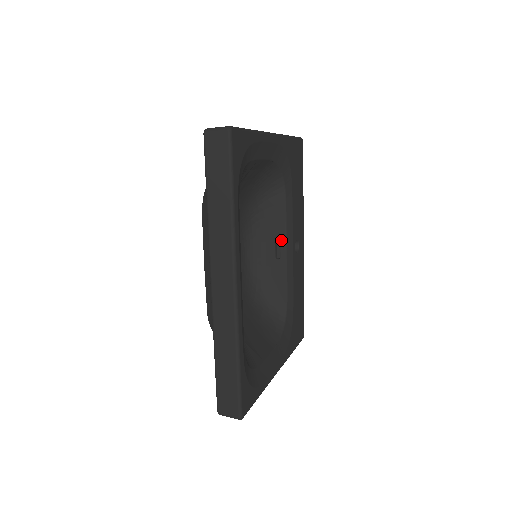
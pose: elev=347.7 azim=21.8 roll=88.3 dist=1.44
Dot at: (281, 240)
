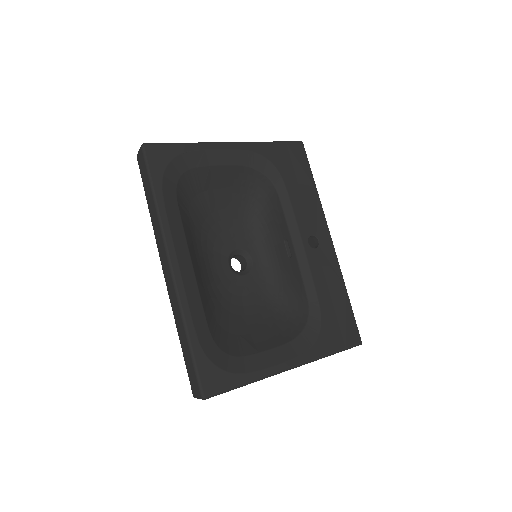
Dot at: (287, 238)
